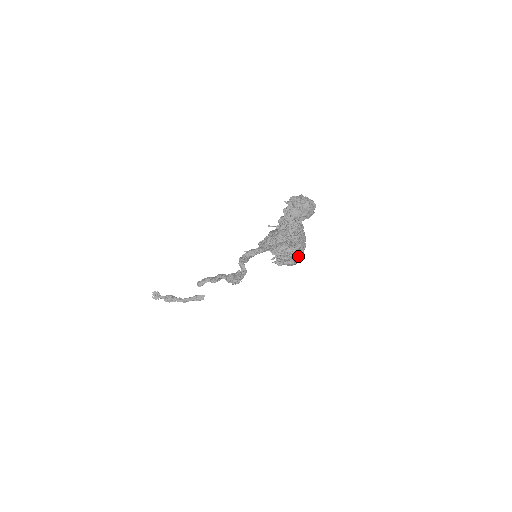
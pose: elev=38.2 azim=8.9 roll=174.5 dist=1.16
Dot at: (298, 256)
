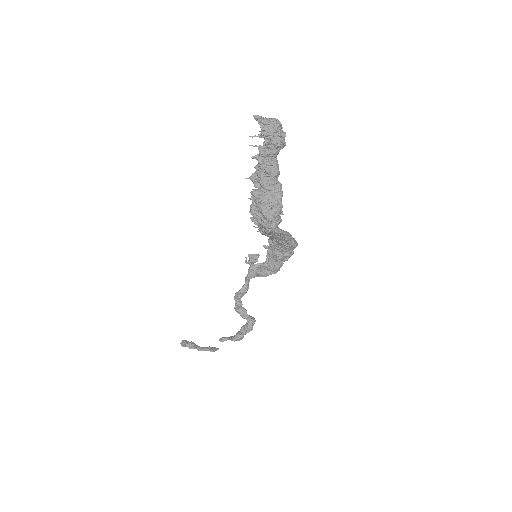
Dot at: (268, 209)
